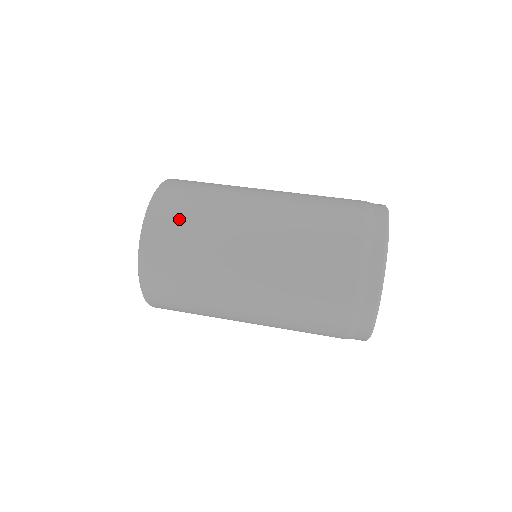
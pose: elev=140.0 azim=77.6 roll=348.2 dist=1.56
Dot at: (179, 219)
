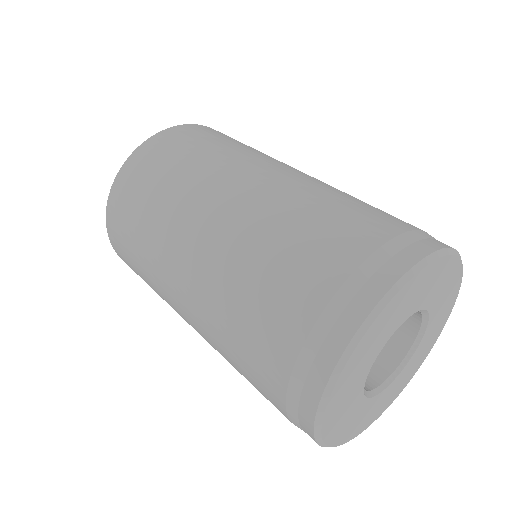
Dot at: (127, 242)
